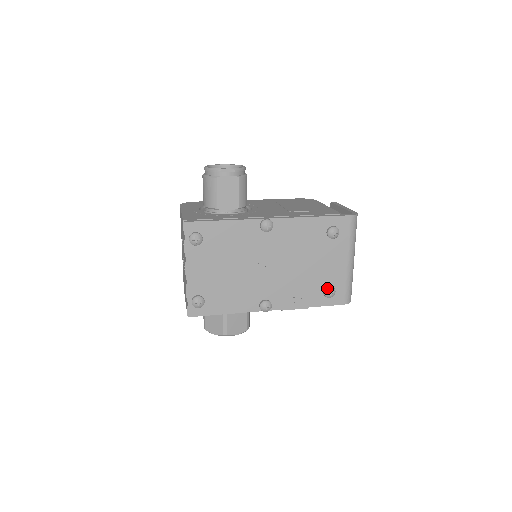
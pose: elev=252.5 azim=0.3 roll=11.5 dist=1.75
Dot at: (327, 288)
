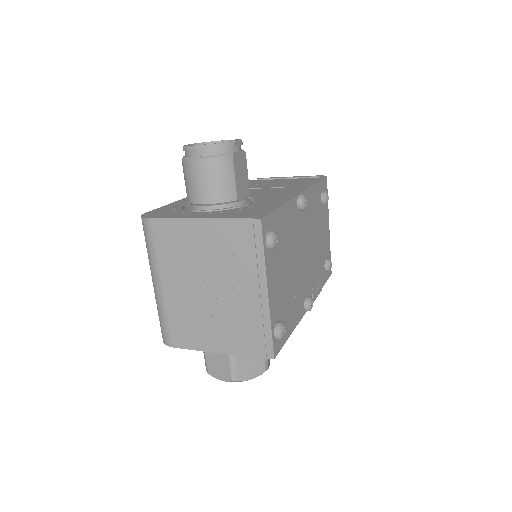
Dot at: (328, 261)
